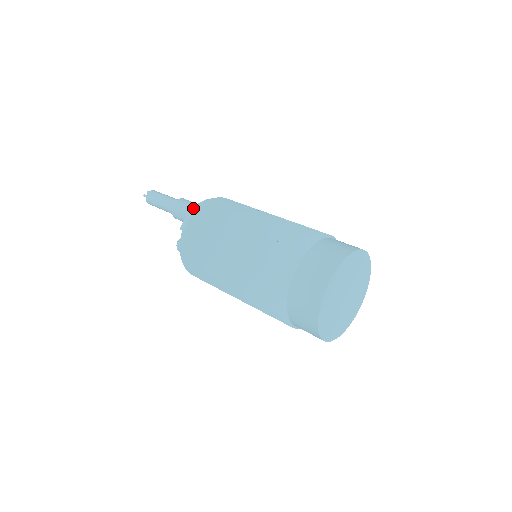
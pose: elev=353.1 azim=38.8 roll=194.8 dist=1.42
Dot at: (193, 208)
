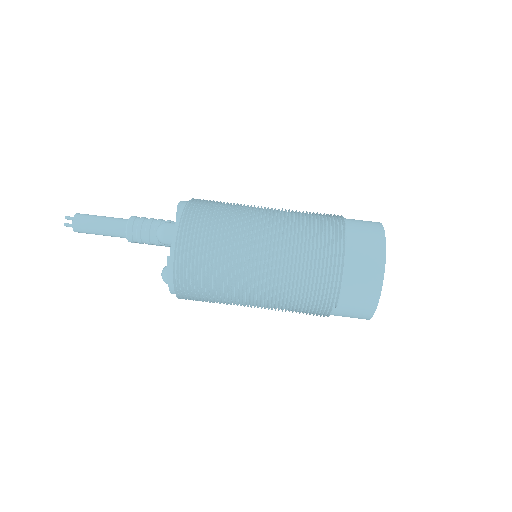
Dot at: occluded
